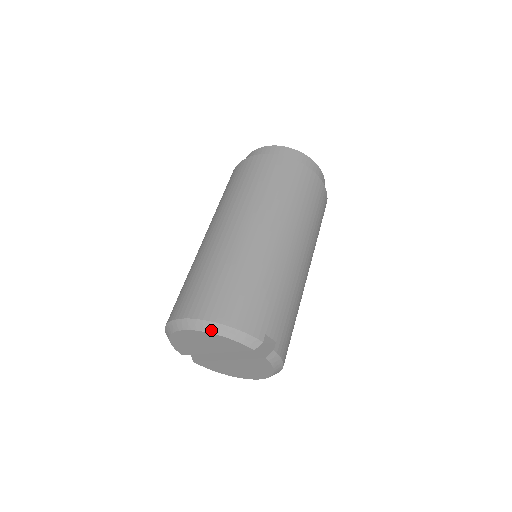
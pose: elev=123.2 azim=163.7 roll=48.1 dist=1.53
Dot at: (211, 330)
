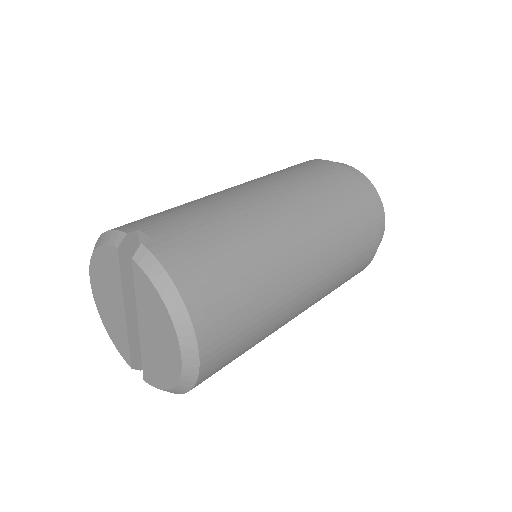
Dot at: (93, 251)
